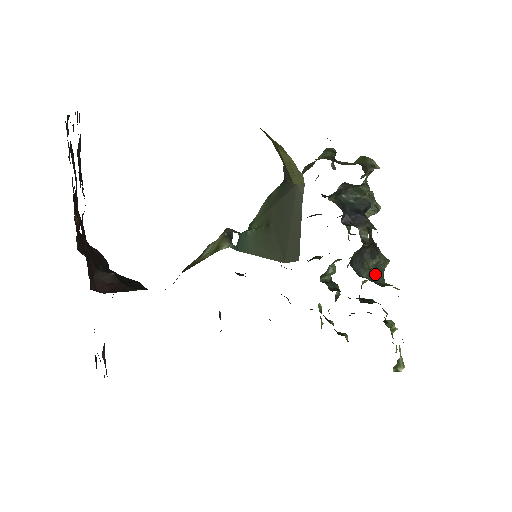
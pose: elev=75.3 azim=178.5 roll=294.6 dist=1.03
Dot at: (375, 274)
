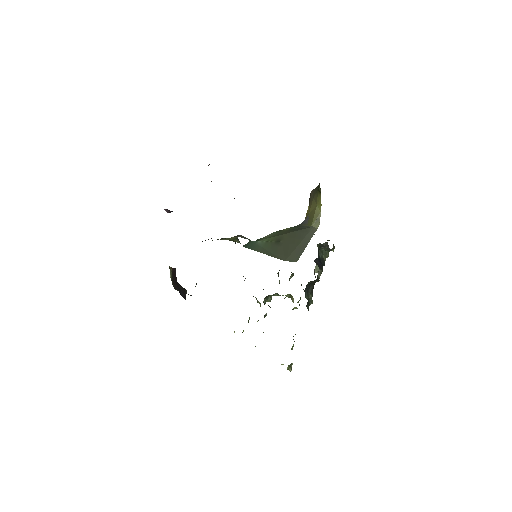
Dot at: (307, 303)
